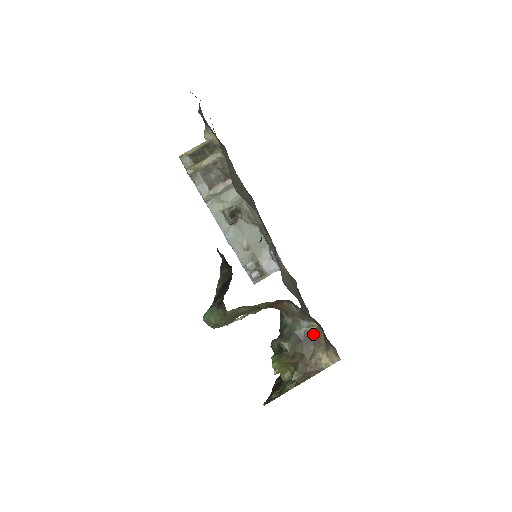
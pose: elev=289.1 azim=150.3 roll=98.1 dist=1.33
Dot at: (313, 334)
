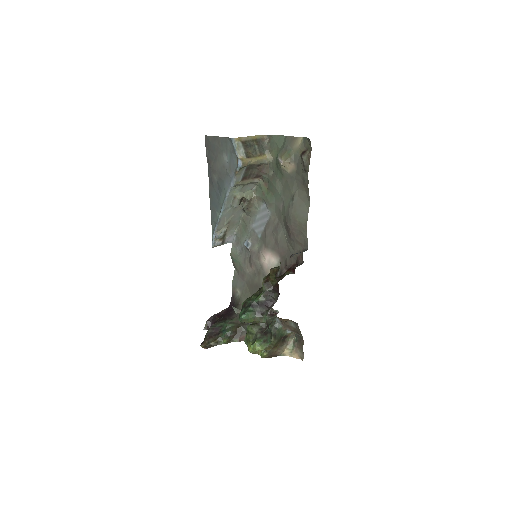
Dot at: (287, 337)
